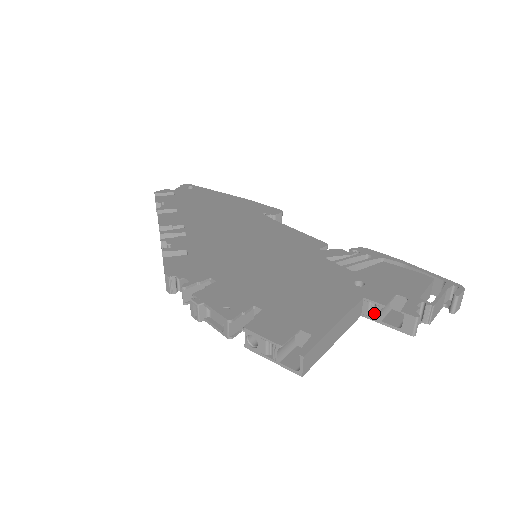
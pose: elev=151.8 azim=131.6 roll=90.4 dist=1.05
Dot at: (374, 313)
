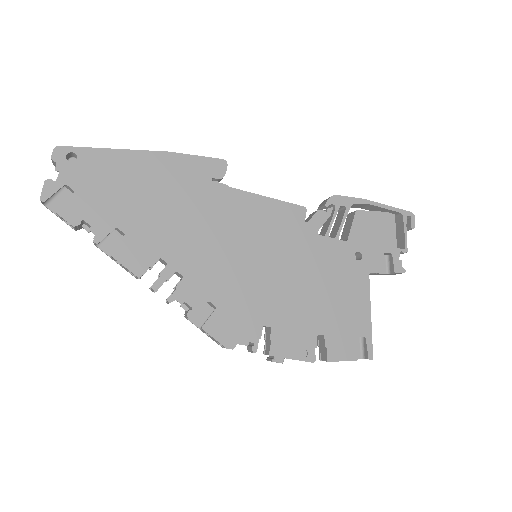
Dot at: (372, 274)
